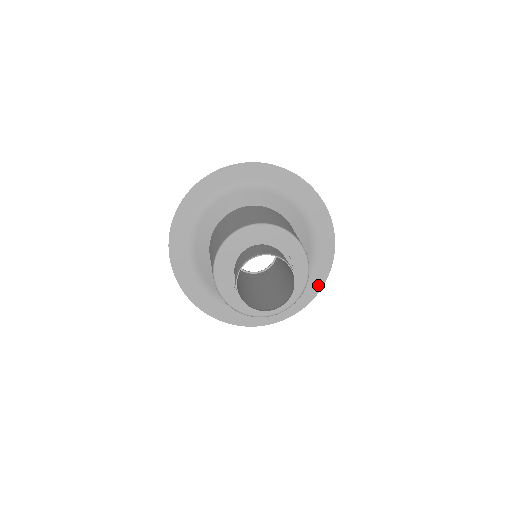
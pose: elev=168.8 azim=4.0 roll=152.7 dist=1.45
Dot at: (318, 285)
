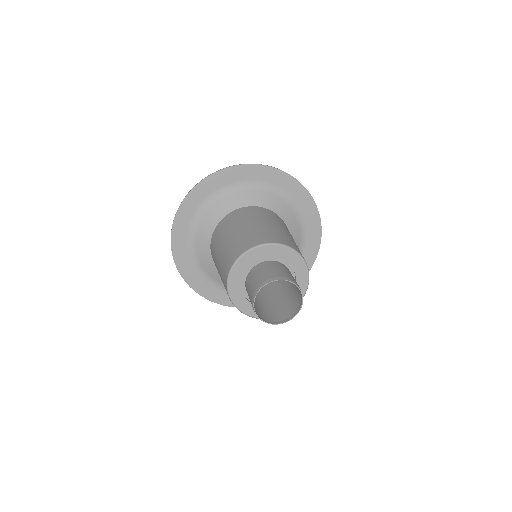
Dot at: (308, 265)
